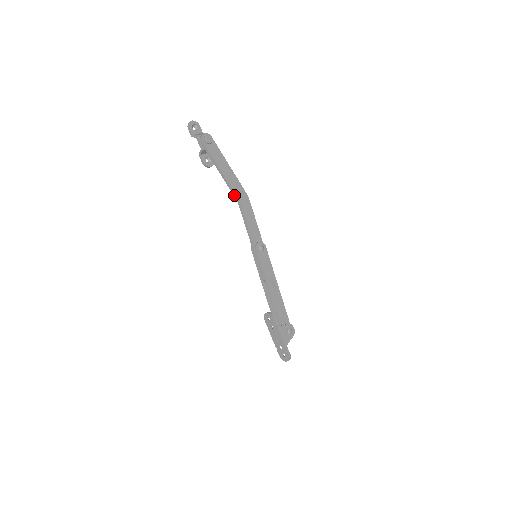
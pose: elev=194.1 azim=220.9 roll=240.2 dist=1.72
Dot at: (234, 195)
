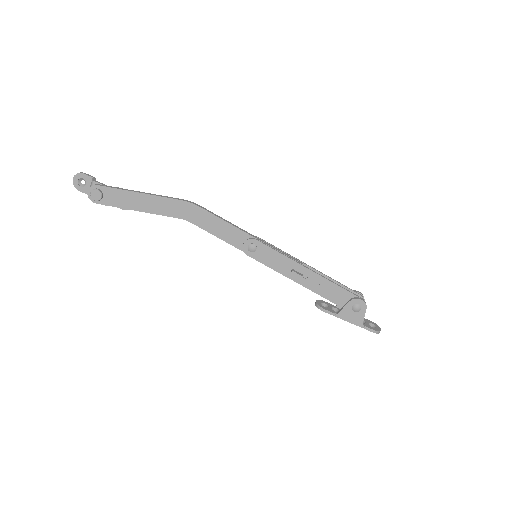
Dot at: (176, 217)
